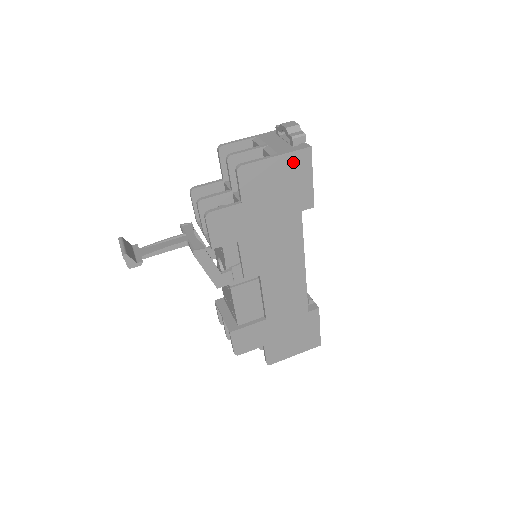
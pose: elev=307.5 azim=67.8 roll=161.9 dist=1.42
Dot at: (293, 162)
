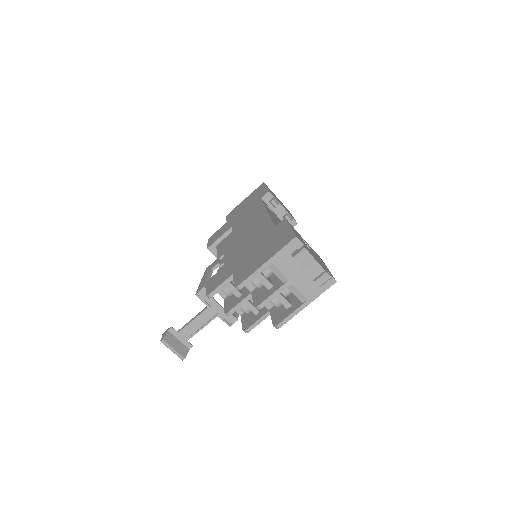
Dot at: occluded
